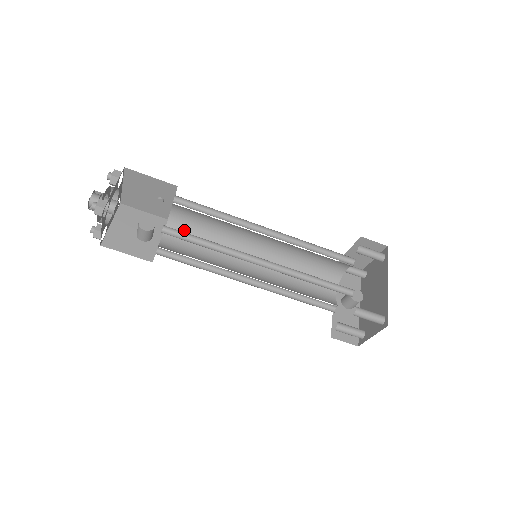
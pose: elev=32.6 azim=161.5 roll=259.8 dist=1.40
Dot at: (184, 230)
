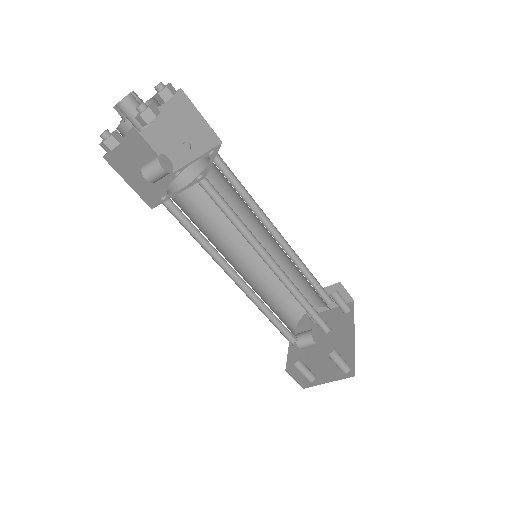
Dot at: (192, 192)
